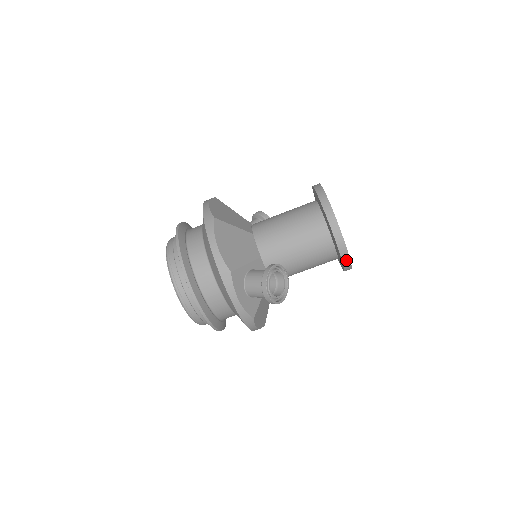
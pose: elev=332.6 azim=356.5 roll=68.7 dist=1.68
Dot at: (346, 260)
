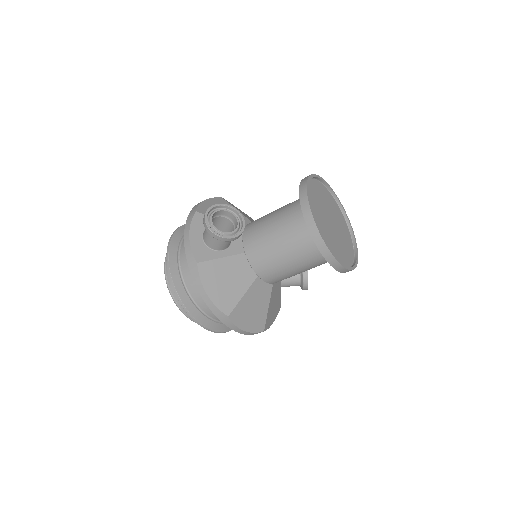
Dot at: (309, 217)
